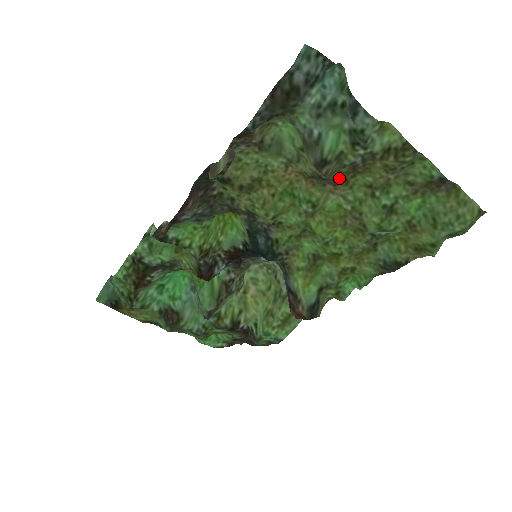
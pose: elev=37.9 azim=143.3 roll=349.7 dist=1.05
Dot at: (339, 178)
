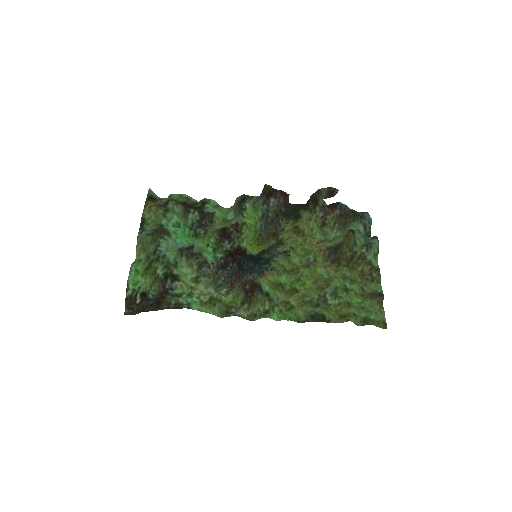
Dot at: (339, 259)
